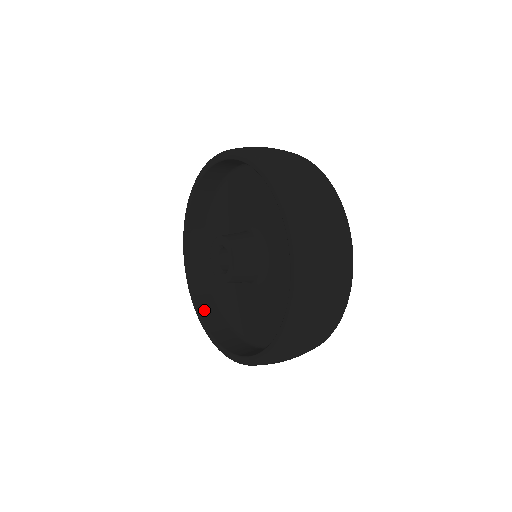
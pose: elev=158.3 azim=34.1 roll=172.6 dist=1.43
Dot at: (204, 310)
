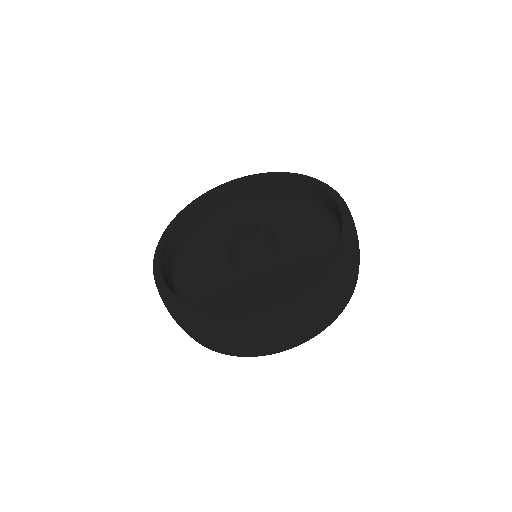
Dot at: occluded
